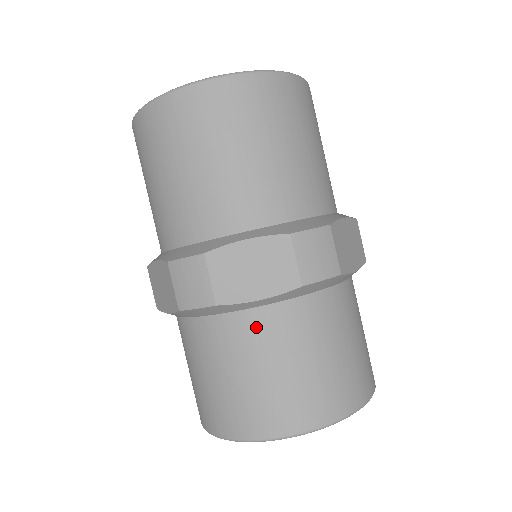
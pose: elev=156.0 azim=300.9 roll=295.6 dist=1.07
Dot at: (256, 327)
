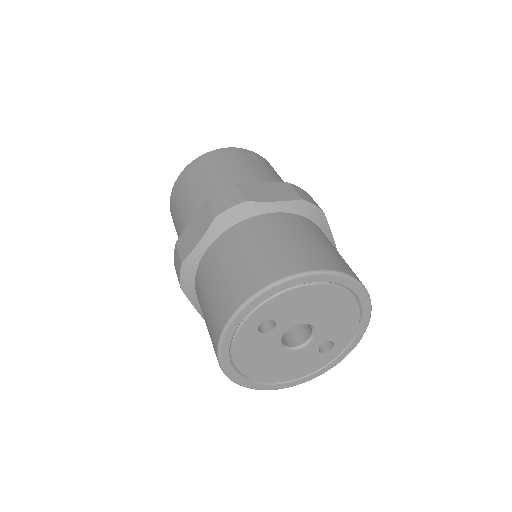
Dot at: (274, 220)
